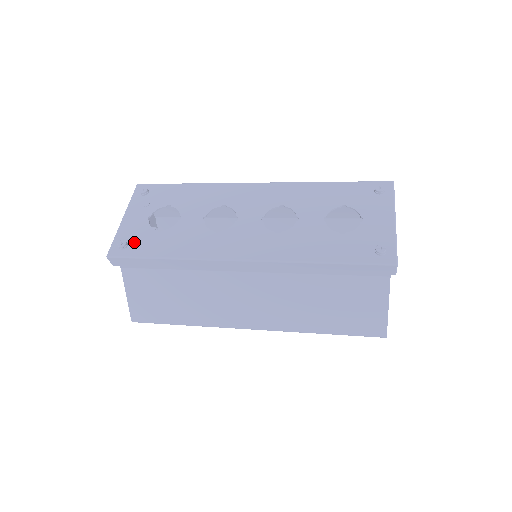
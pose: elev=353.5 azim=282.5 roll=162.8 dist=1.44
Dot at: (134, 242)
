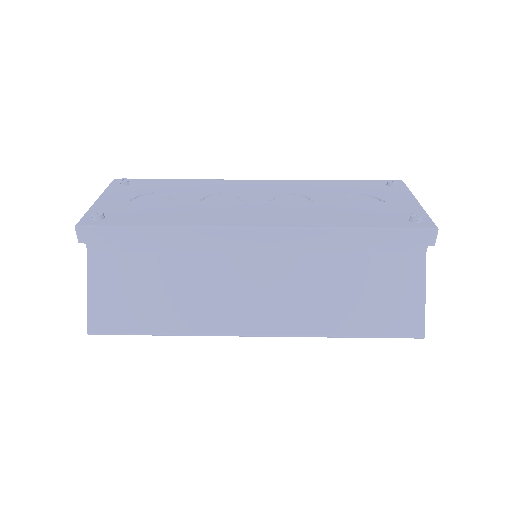
Dot at: (113, 215)
